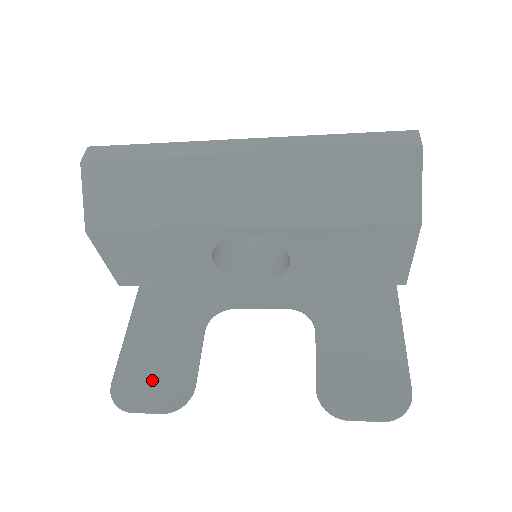
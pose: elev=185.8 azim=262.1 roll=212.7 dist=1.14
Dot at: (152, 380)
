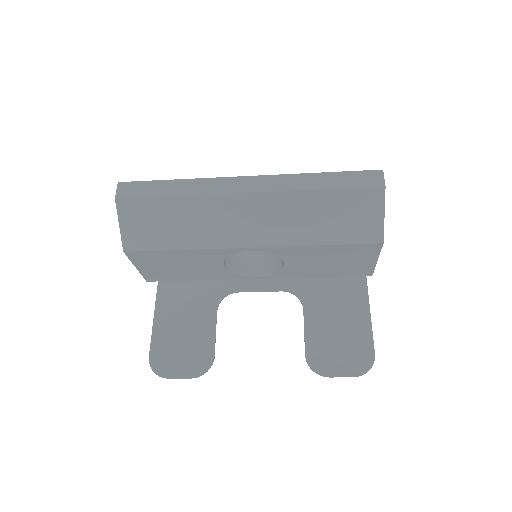
Dot at: (180, 353)
